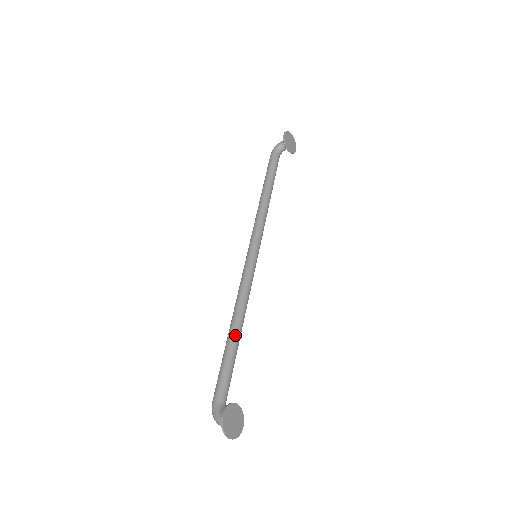
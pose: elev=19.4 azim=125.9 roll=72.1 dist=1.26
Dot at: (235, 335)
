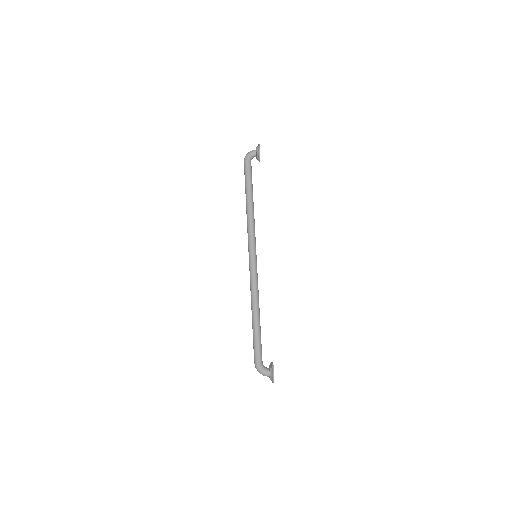
Dot at: (259, 318)
